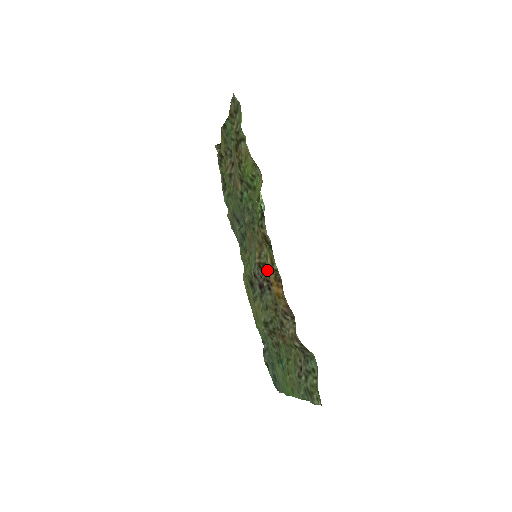
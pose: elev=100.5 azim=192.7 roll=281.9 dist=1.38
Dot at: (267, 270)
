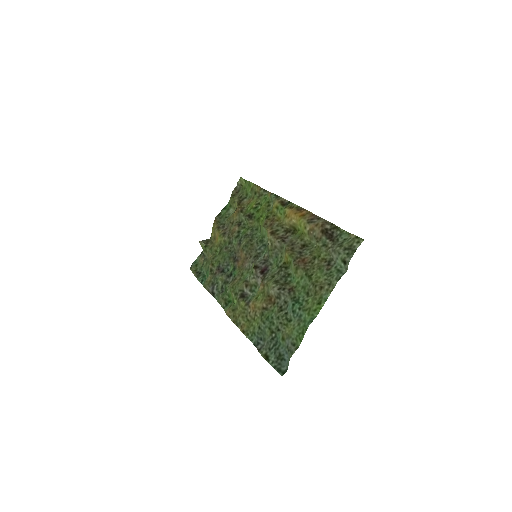
Dot at: (280, 232)
